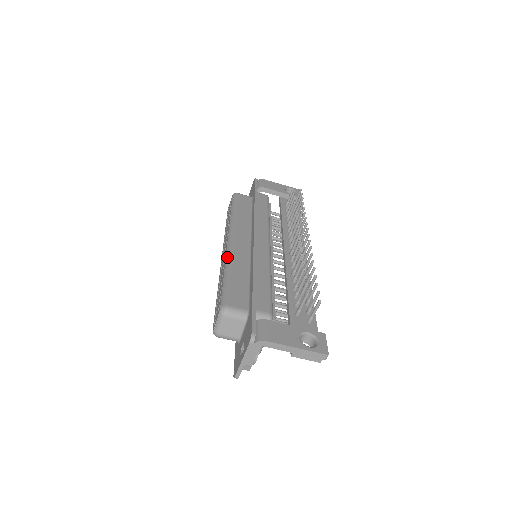
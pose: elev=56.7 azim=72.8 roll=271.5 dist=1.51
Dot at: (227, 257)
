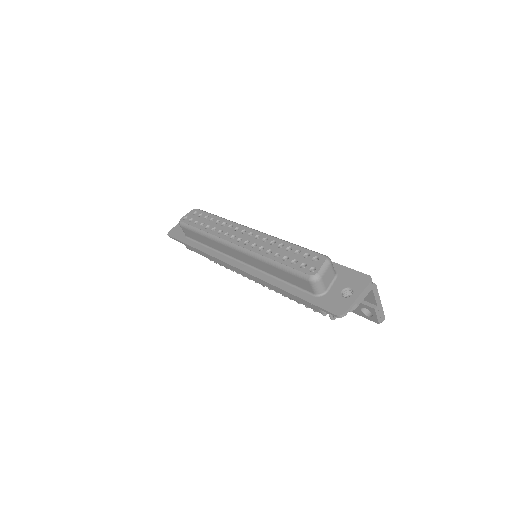
Dot at: (273, 236)
